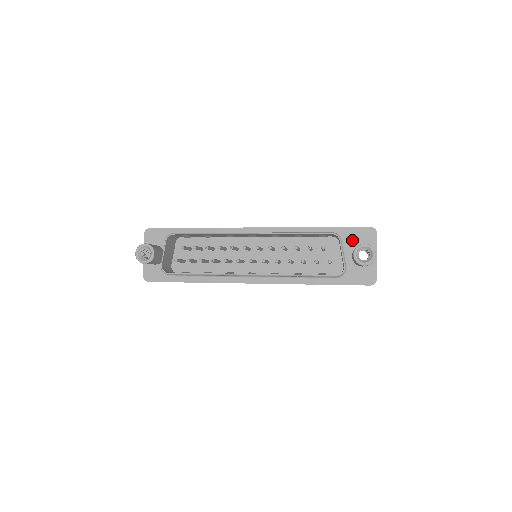
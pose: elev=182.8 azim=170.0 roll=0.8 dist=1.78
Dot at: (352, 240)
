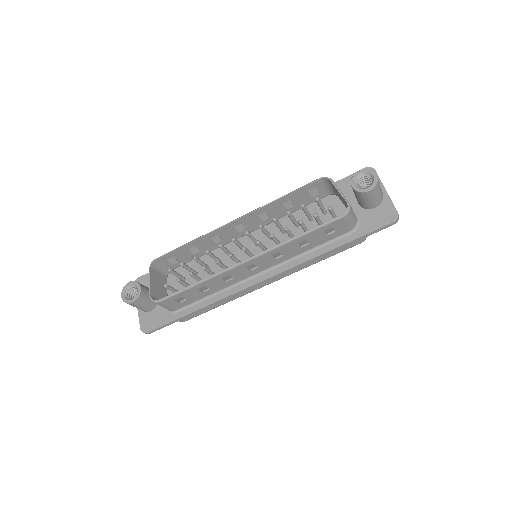
Dot at: (351, 189)
